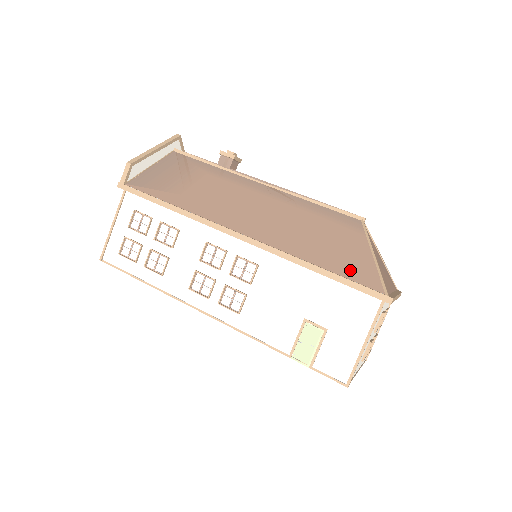
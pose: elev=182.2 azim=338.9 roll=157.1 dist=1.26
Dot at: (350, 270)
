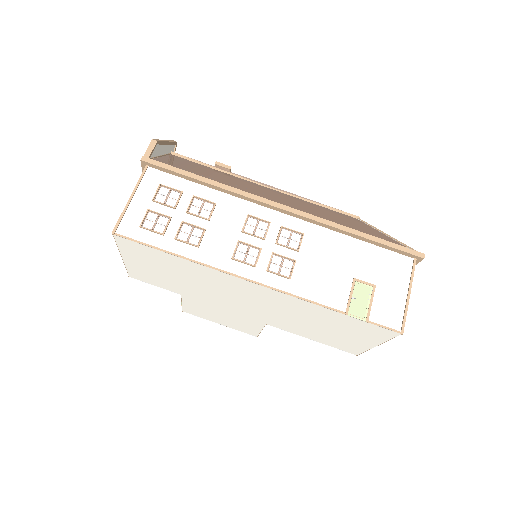
Dot at: (381, 238)
